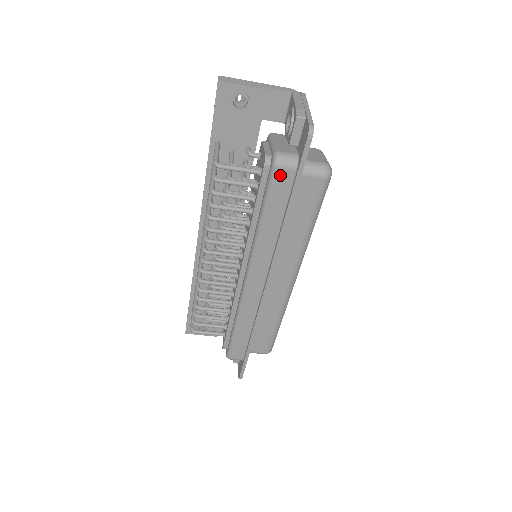
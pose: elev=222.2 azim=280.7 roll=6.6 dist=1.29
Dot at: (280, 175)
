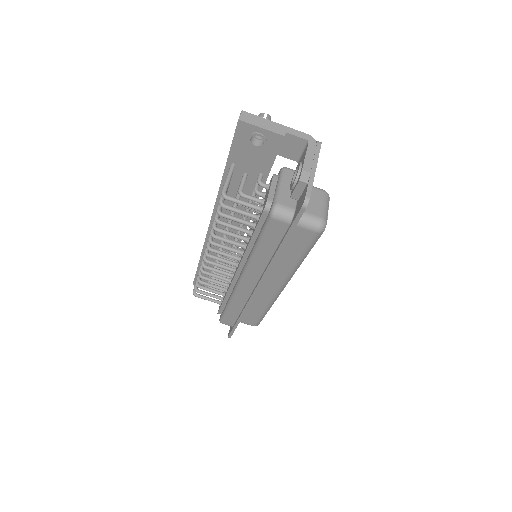
Dot at: (275, 224)
